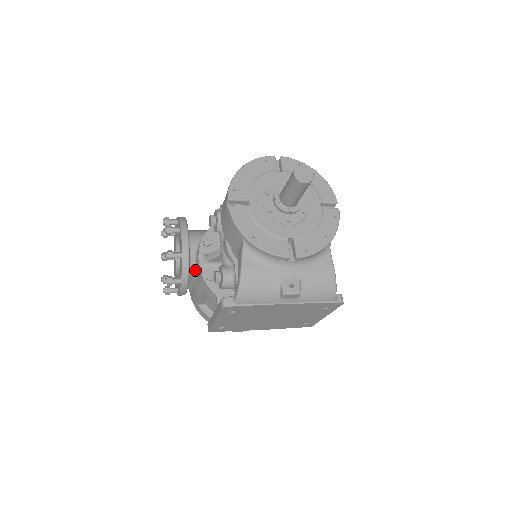
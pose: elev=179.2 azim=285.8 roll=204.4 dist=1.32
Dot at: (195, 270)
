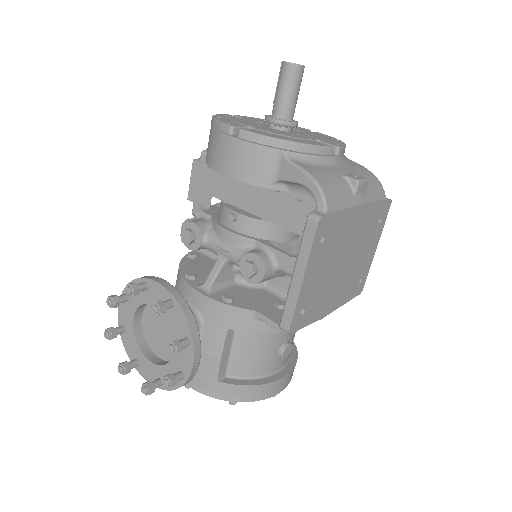
Dot at: (198, 315)
